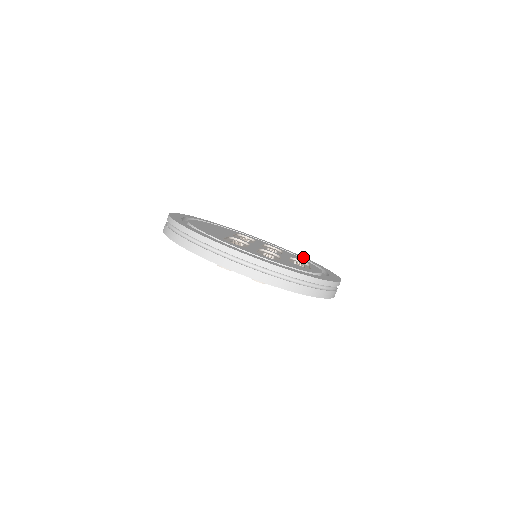
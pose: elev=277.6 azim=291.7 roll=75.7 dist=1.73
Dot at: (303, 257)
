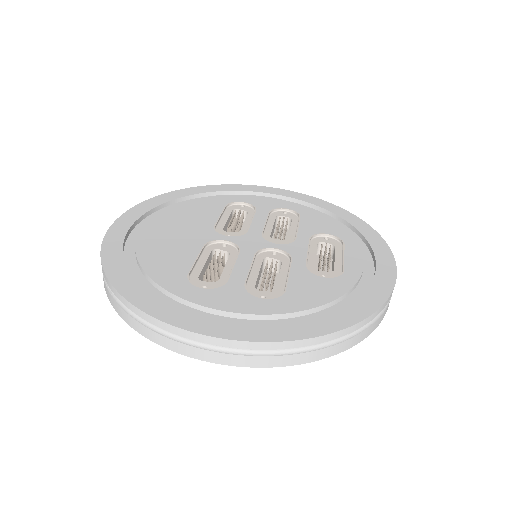
Dot at: (335, 207)
